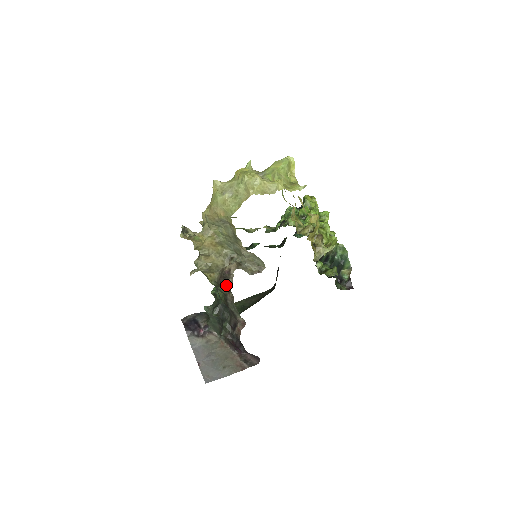
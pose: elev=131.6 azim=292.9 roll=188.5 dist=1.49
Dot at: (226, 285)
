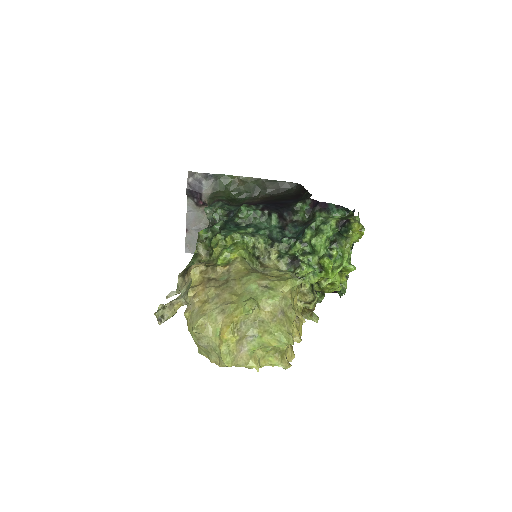
Dot at: occluded
